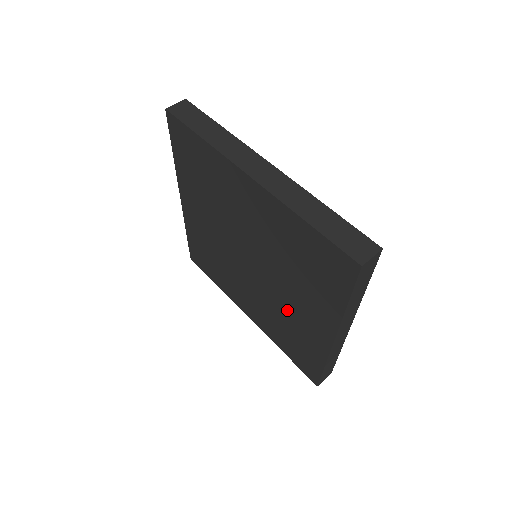
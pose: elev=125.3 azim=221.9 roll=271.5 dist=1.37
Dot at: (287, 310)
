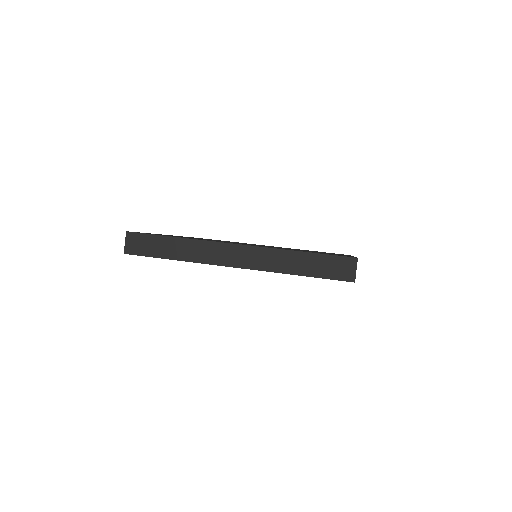
Dot at: occluded
